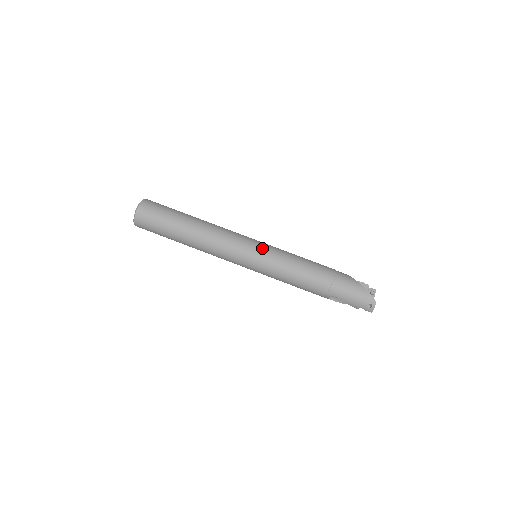
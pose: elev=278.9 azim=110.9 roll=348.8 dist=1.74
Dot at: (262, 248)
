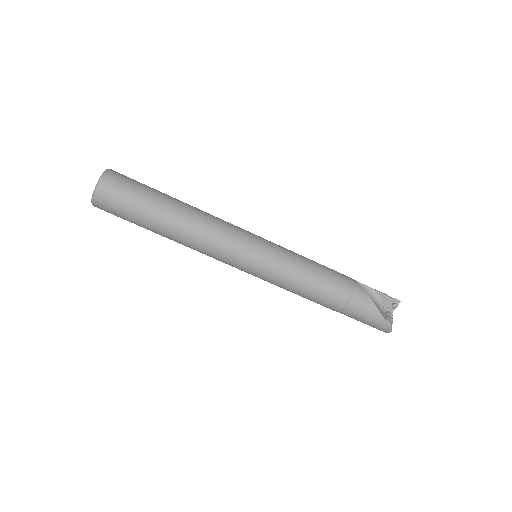
Dot at: (262, 261)
